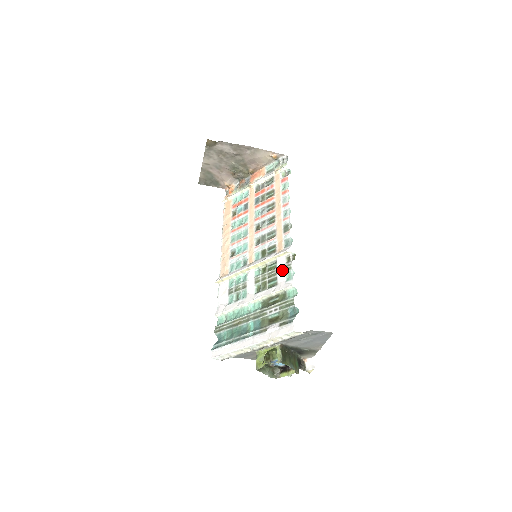
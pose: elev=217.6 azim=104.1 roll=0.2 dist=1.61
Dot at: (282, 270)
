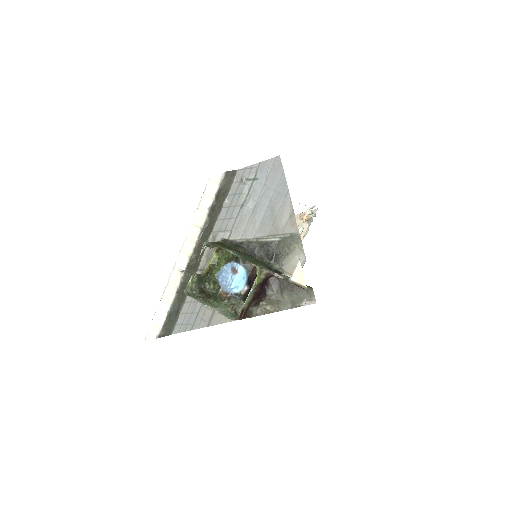
Dot at: occluded
